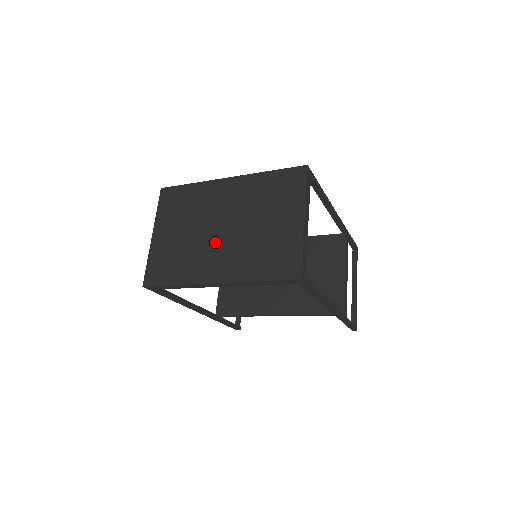
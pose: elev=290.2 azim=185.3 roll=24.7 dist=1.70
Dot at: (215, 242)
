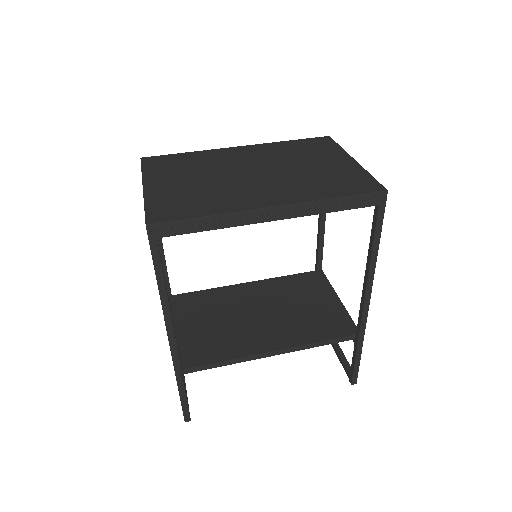
Dot at: (251, 181)
